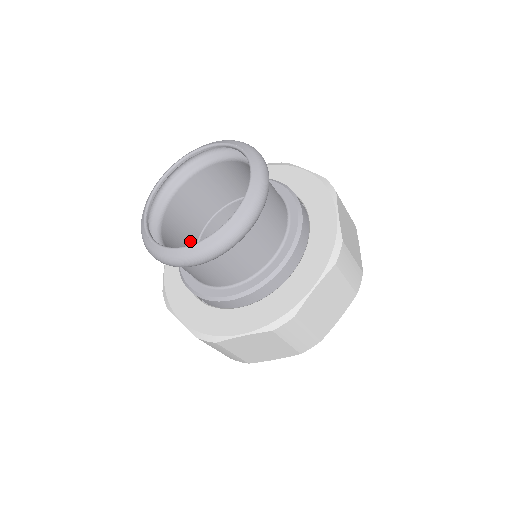
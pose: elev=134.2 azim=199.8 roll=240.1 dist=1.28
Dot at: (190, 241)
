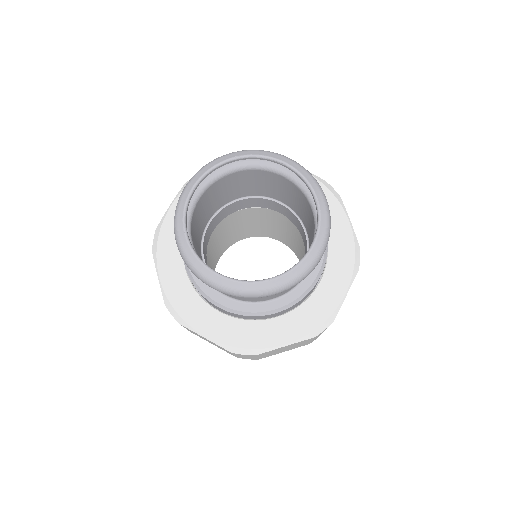
Dot at: (211, 211)
